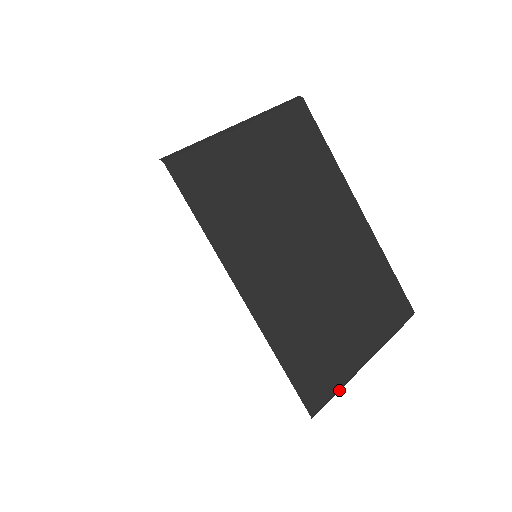
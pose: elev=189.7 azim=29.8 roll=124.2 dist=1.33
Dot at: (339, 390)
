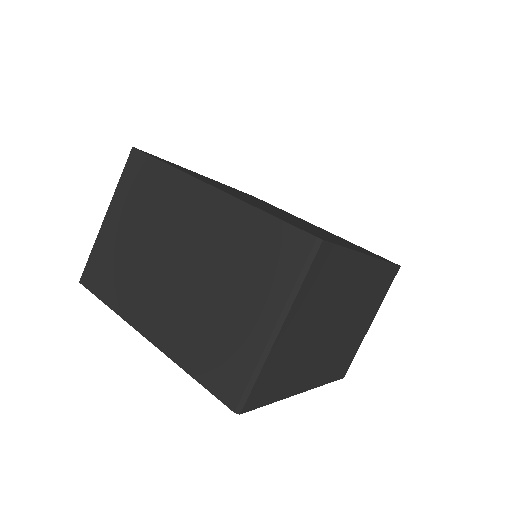
Dot at: occluded
